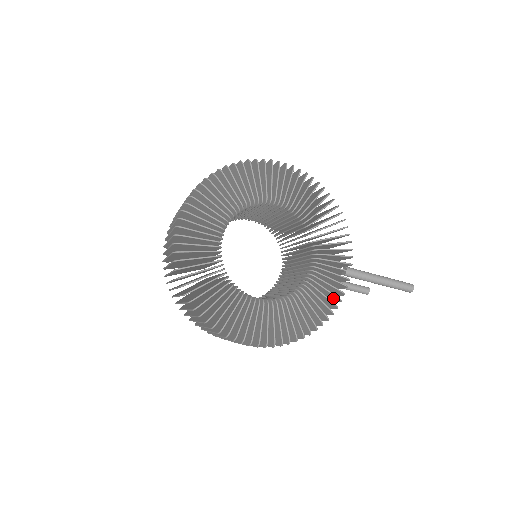
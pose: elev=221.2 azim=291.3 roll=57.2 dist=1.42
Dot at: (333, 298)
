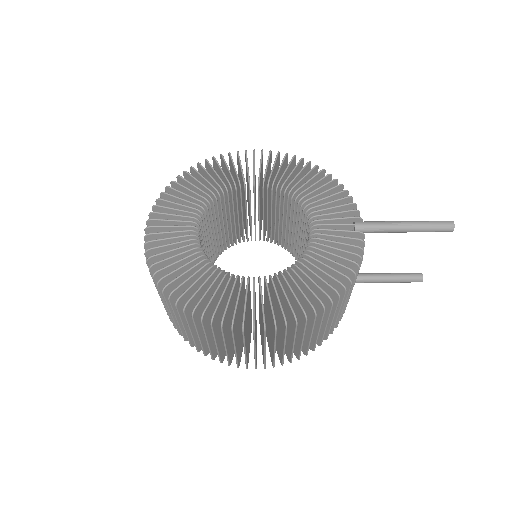
Dot at: occluded
